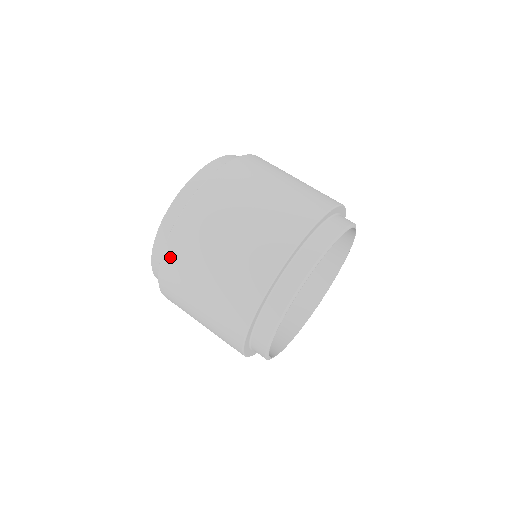
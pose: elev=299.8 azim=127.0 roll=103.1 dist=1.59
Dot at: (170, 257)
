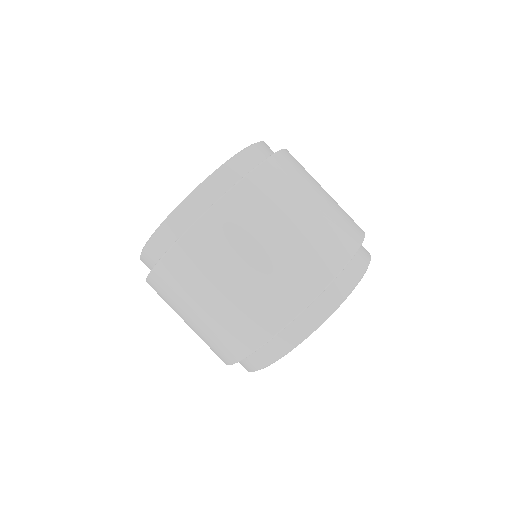
Dot at: occluded
